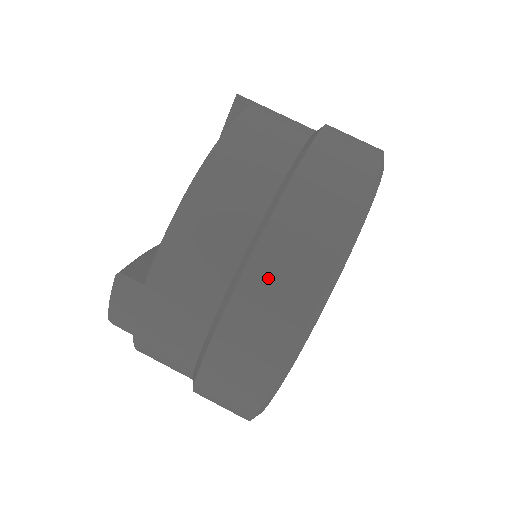
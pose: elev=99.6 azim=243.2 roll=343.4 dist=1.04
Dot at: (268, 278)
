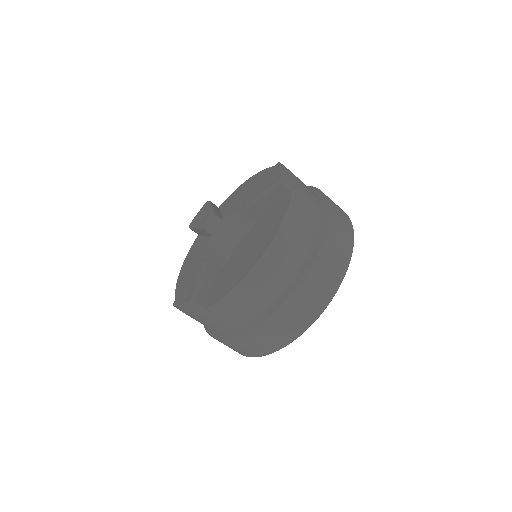
Dot at: (275, 327)
